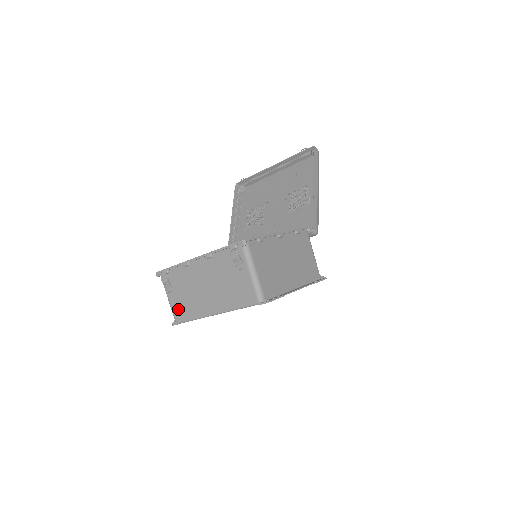
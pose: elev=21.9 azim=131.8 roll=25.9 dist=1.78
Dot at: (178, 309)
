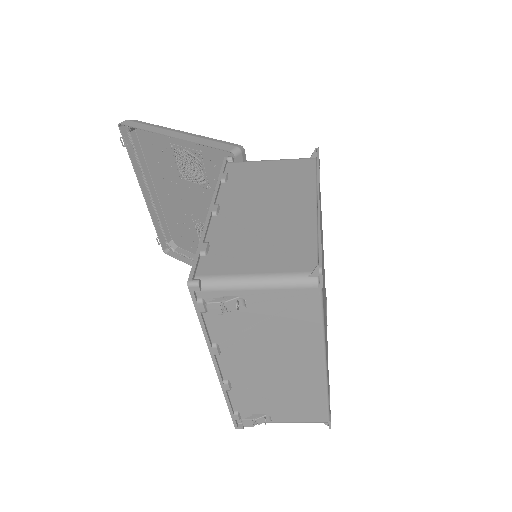
Dot at: (303, 415)
